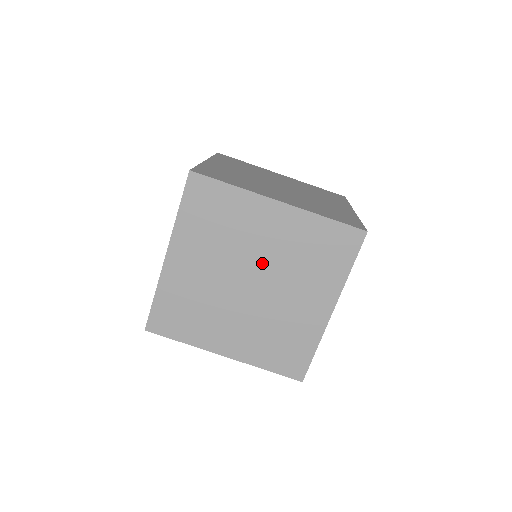
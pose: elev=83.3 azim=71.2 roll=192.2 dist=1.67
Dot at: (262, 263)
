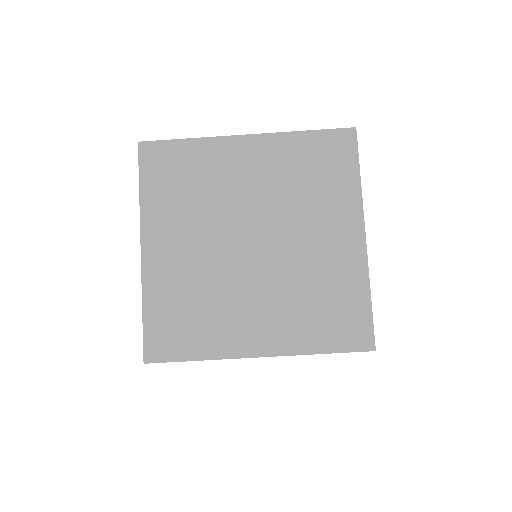
Dot at: (256, 211)
